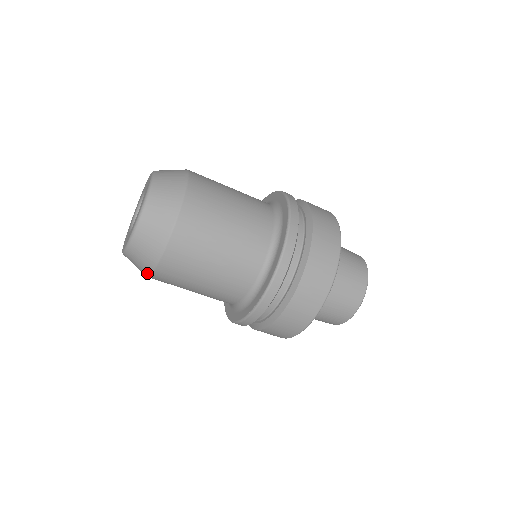
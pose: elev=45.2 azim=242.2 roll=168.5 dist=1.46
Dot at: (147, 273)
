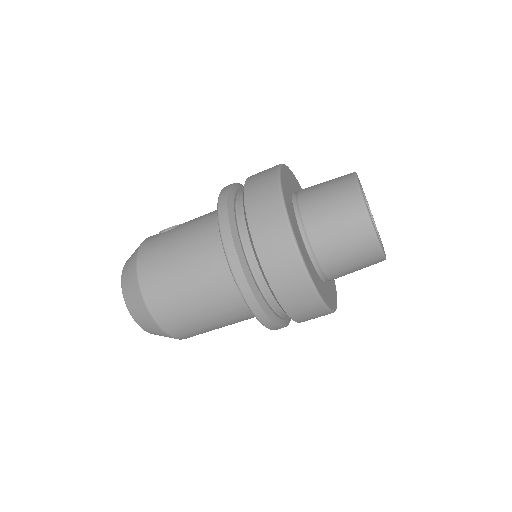
Dot at: occluded
